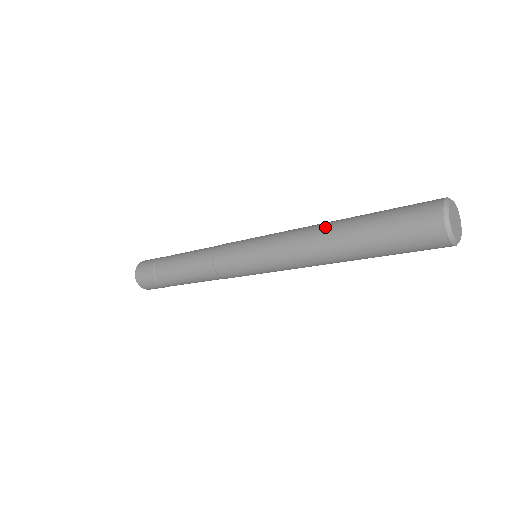
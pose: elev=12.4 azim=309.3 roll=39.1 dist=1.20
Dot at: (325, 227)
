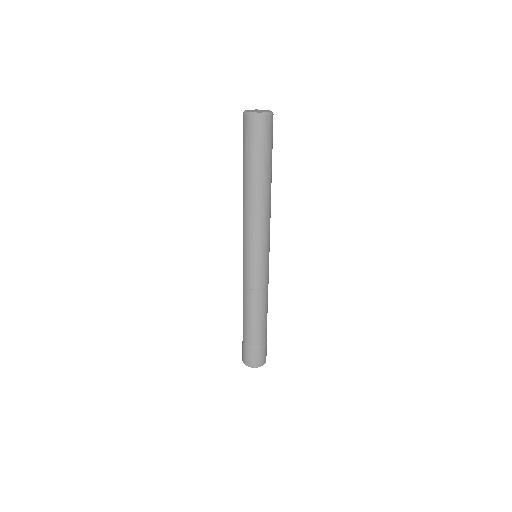
Dot at: occluded
